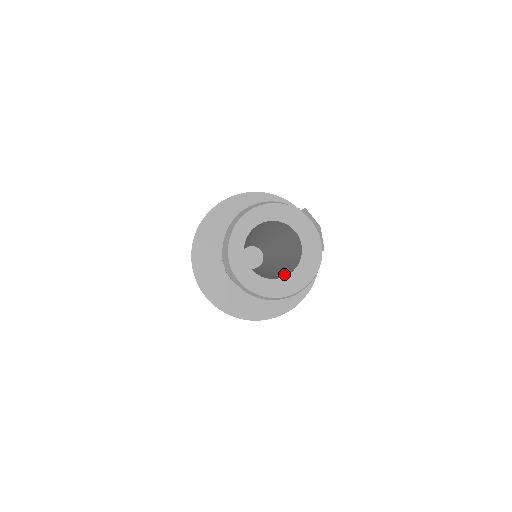
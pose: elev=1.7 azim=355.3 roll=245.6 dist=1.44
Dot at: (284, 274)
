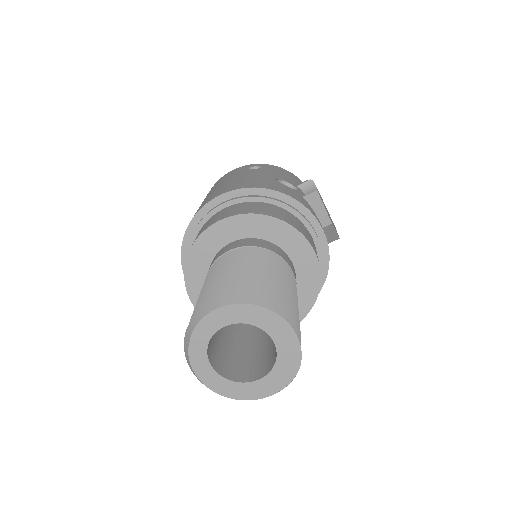
Dot at: (260, 366)
